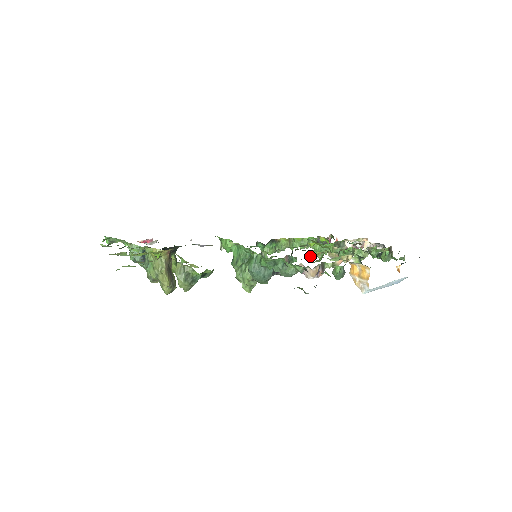
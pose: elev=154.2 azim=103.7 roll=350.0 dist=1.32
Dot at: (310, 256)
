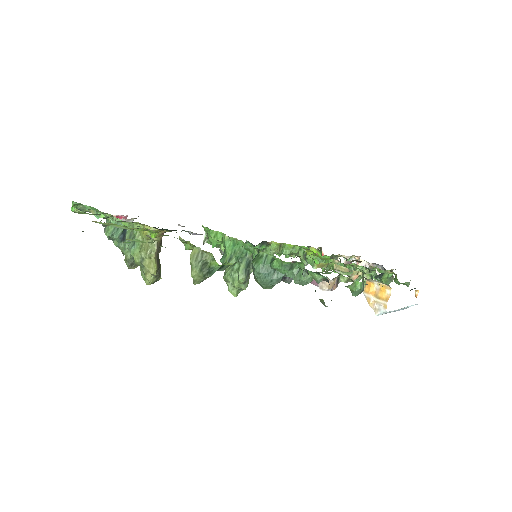
Dot at: (317, 266)
